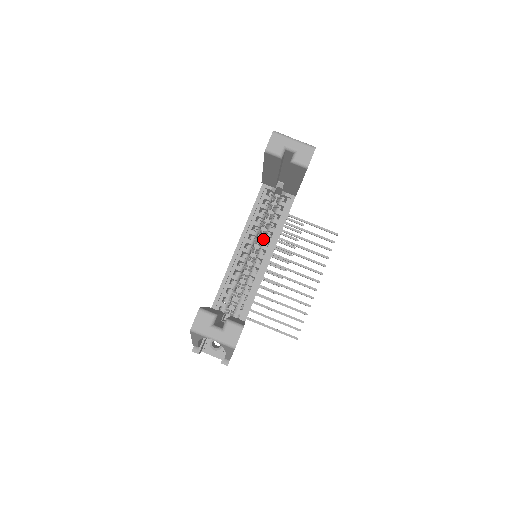
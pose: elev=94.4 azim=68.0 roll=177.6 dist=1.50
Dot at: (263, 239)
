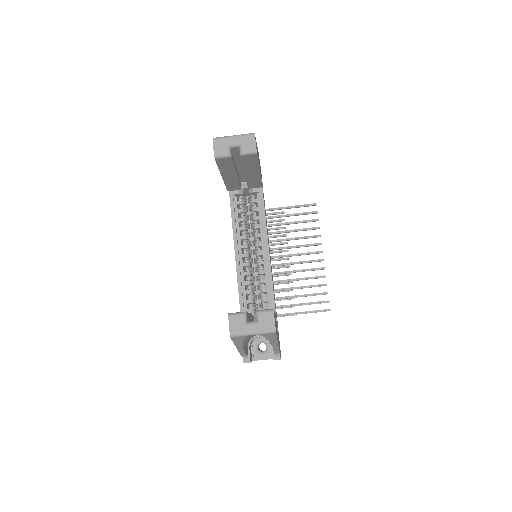
Dot at: (254, 238)
